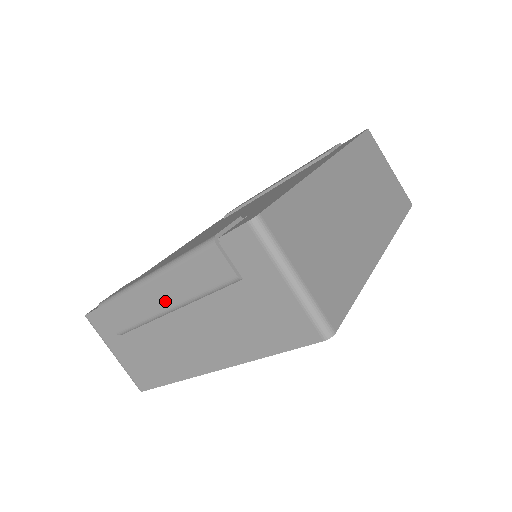
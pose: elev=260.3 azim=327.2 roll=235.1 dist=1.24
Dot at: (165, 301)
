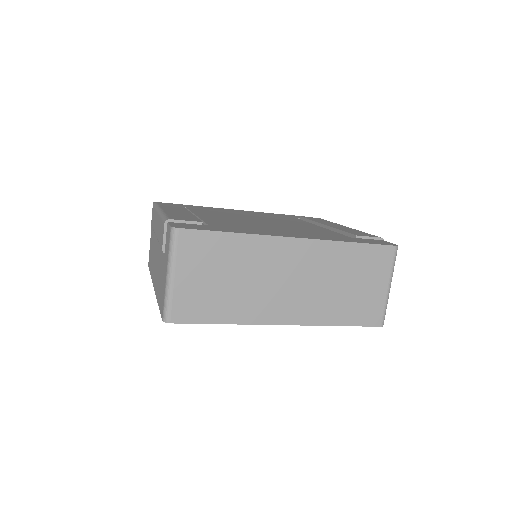
Dot at: occluded
